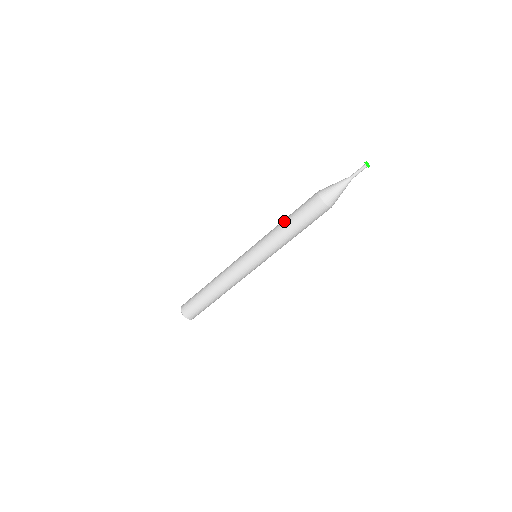
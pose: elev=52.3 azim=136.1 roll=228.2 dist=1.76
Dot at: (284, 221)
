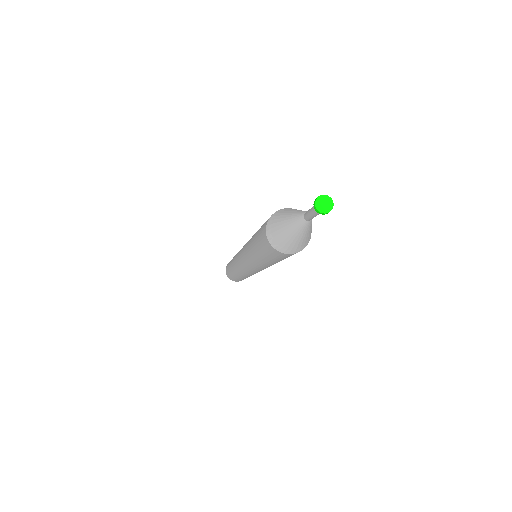
Dot at: (251, 242)
